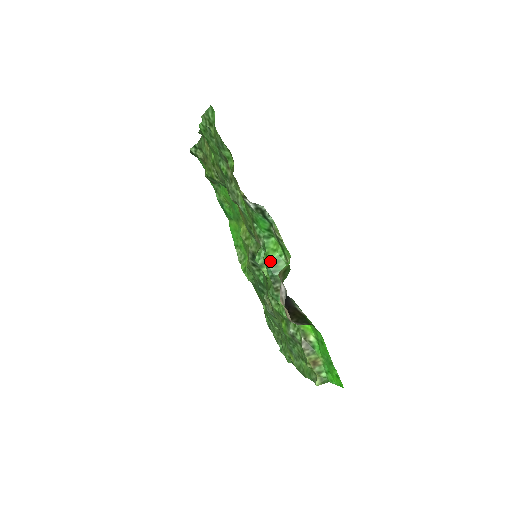
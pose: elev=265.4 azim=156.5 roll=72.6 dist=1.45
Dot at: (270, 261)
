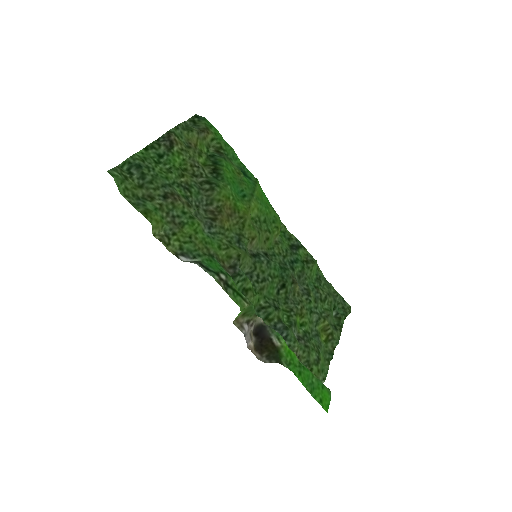
Dot at: occluded
